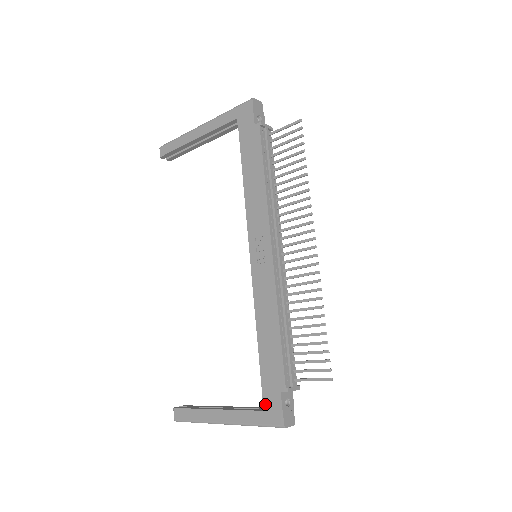
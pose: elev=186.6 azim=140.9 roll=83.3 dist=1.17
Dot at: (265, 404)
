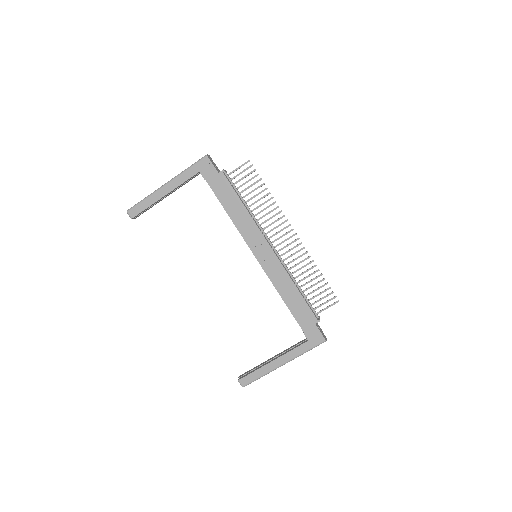
Dot at: (308, 336)
